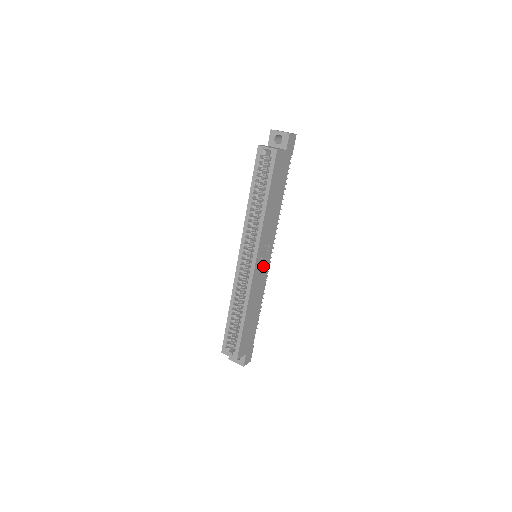
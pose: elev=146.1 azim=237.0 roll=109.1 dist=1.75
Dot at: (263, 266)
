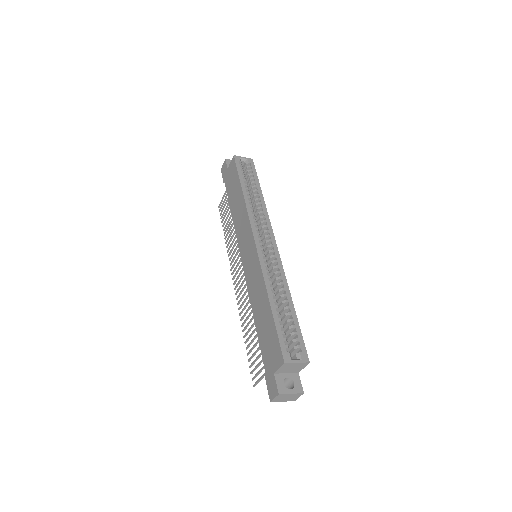
Dot at: occluded
